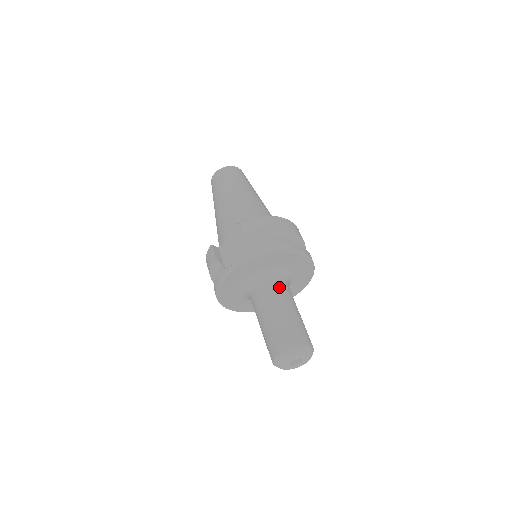
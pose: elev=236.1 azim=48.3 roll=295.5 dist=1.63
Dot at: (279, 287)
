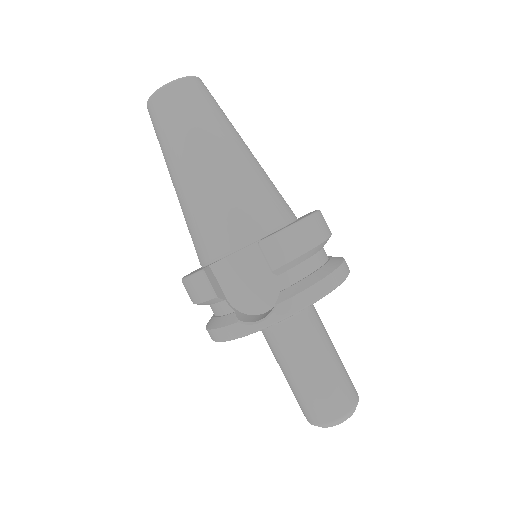
Dot at: (312, 323)
